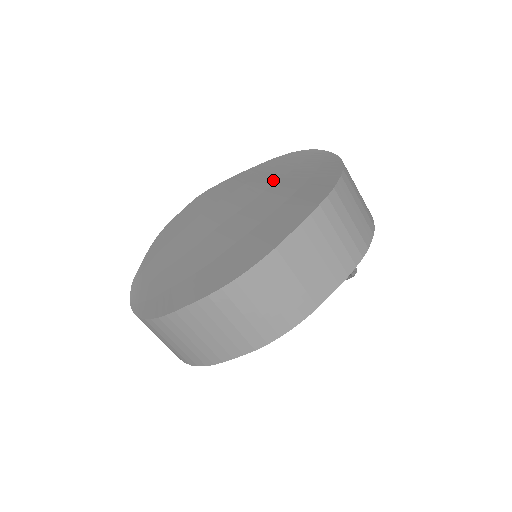
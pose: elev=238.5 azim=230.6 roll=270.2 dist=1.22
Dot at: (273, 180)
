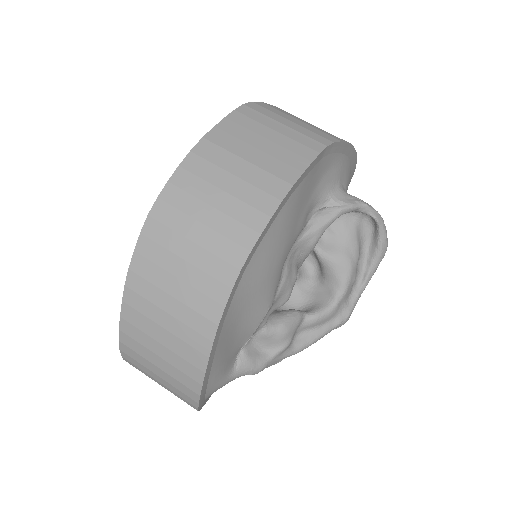
Dot at: occluded
